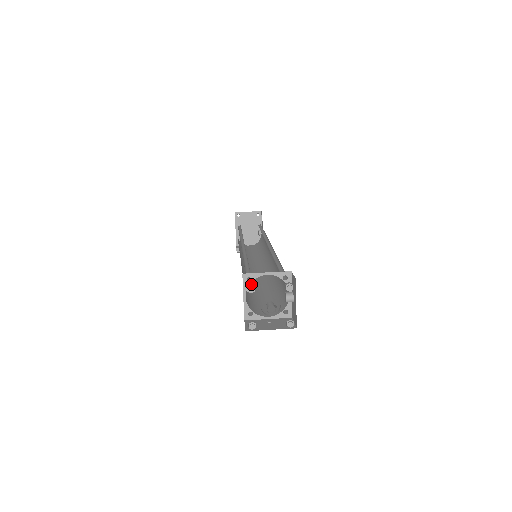
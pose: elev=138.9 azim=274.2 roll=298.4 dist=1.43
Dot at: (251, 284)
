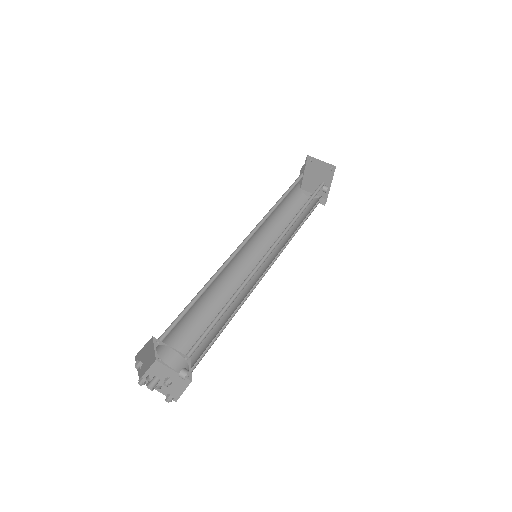
Dot at: (140, 362)
